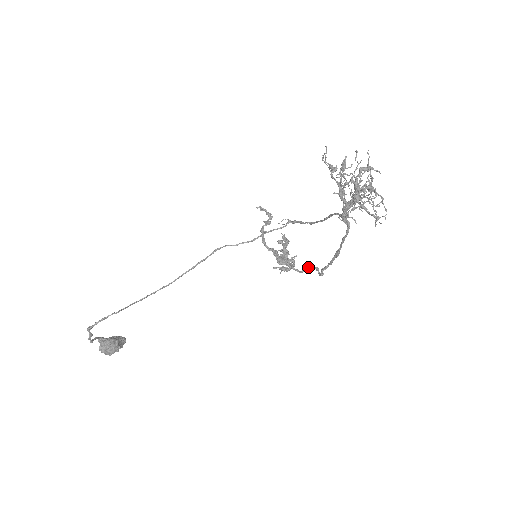
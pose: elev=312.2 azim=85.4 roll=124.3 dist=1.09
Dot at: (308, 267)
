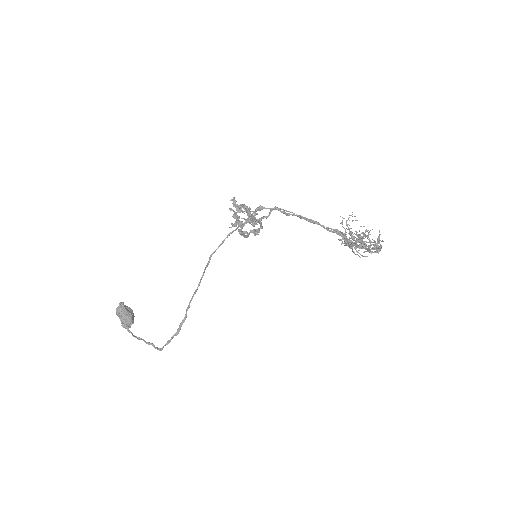
Dot at: occluded
